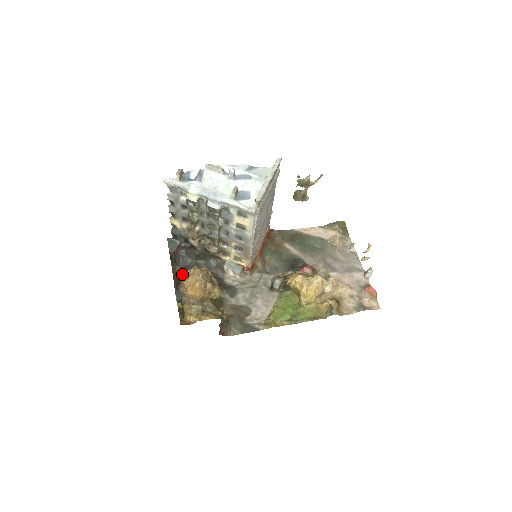
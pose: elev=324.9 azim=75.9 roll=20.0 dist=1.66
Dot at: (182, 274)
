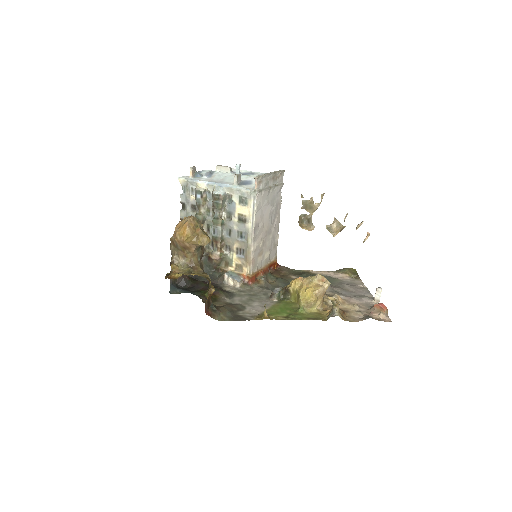
Dot at: occluded
